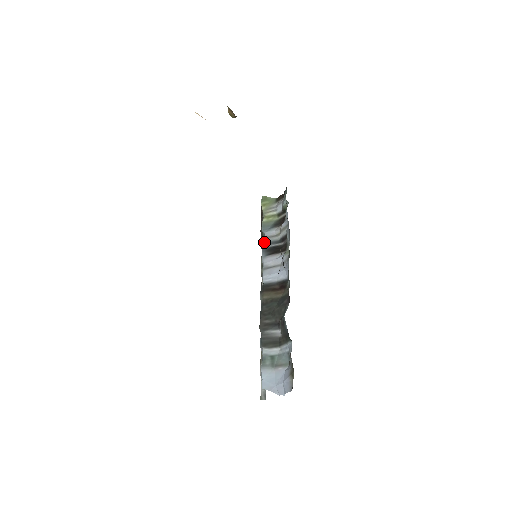
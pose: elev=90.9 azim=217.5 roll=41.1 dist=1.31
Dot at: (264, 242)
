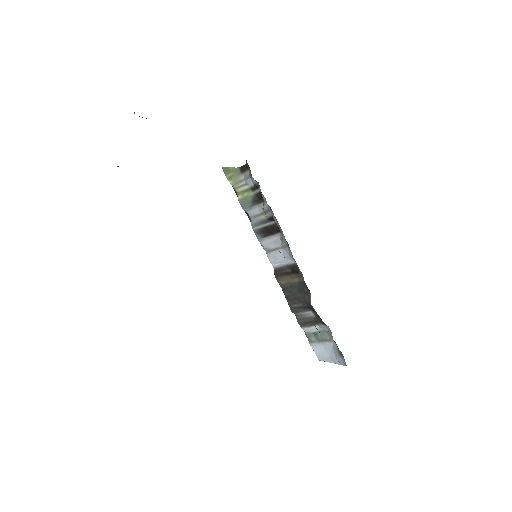
Dot at: (252, 223)
